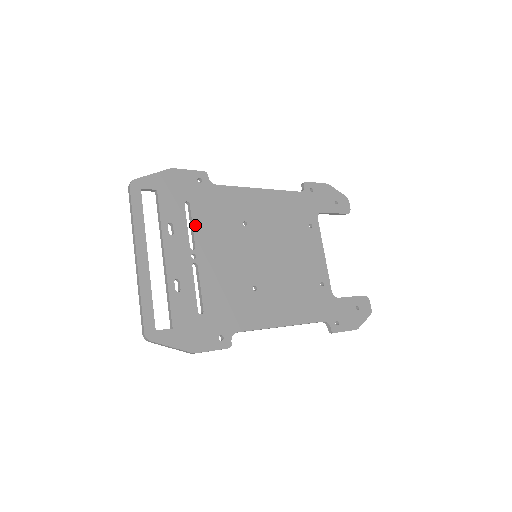
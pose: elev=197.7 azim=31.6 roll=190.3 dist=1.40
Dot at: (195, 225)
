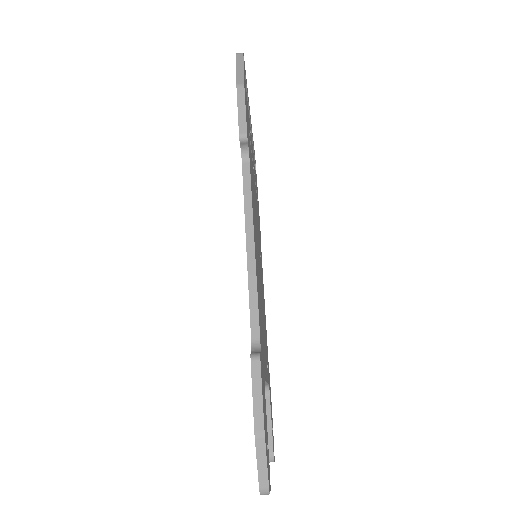
Dot at: (256, 195)
